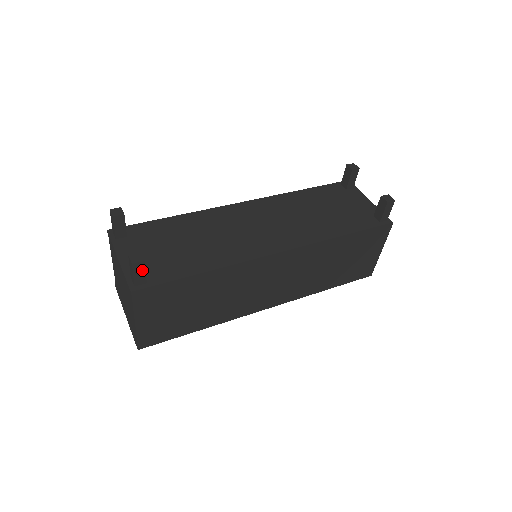
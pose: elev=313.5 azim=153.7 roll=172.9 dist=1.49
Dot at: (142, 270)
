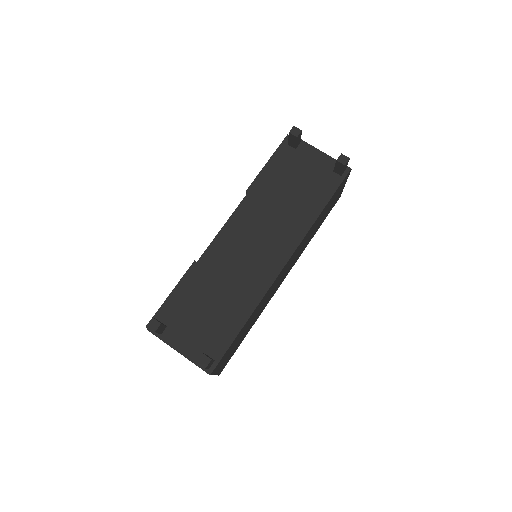
Dot at: (211, 362)
